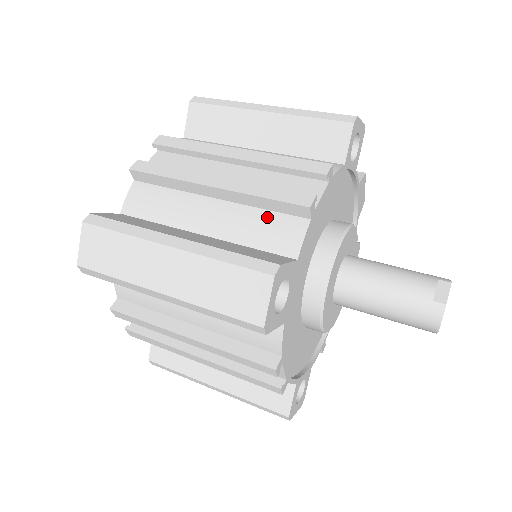
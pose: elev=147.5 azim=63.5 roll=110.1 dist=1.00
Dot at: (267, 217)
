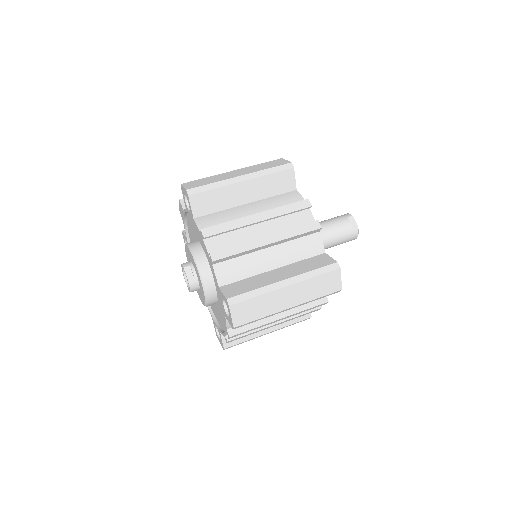
Dot at: (300, 242)
